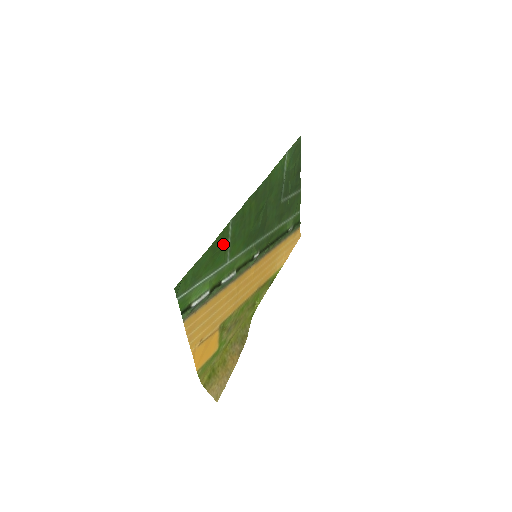
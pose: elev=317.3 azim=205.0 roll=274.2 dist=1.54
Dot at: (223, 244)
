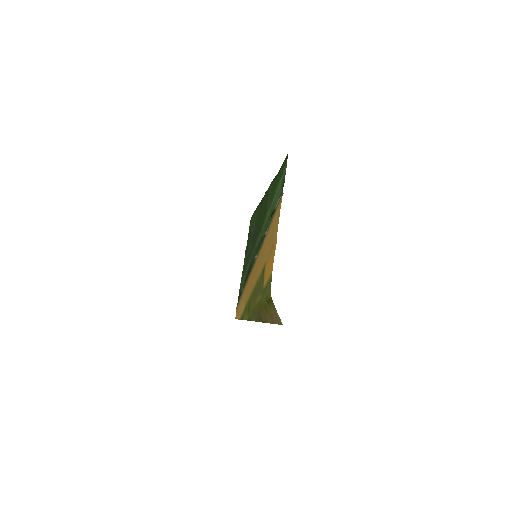
Dot at: (271, 191)
